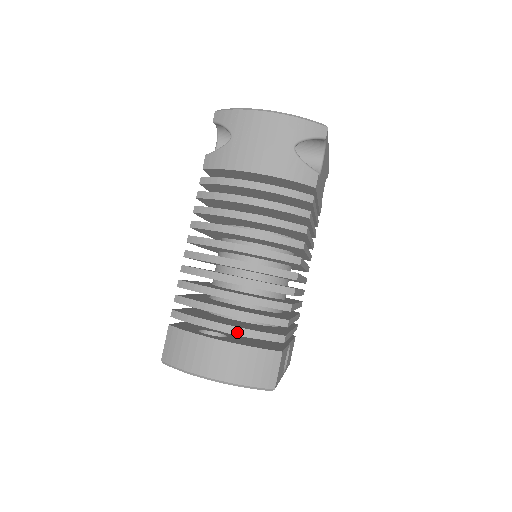
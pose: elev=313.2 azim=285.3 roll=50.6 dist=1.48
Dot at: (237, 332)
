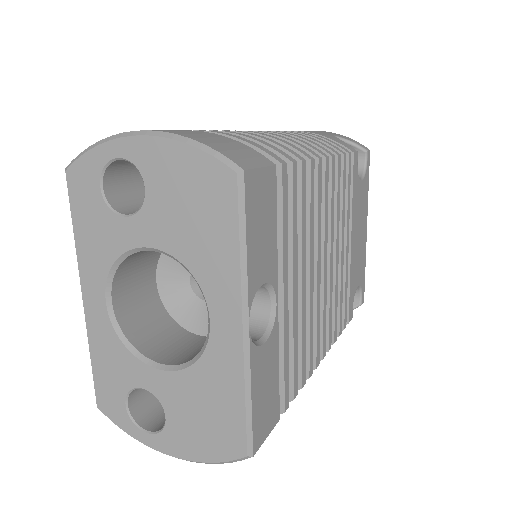
Dot at: (215, 132)
